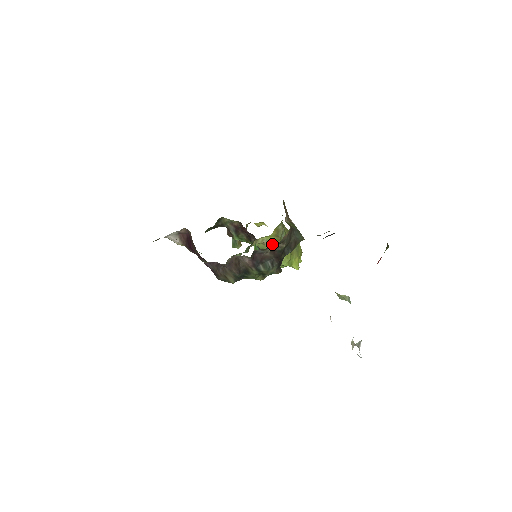
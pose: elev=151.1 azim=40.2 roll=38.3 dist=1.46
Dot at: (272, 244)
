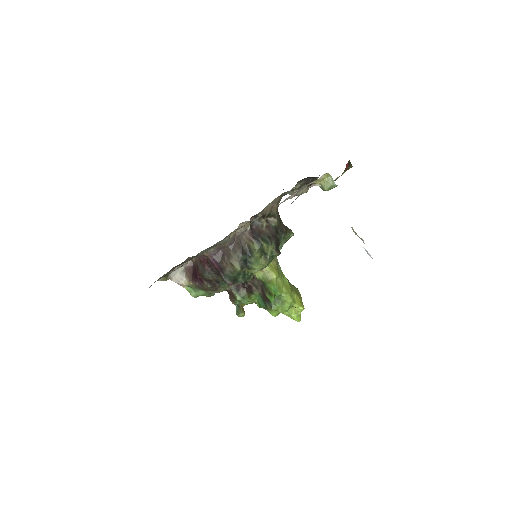
Dot at: (270, 269)
